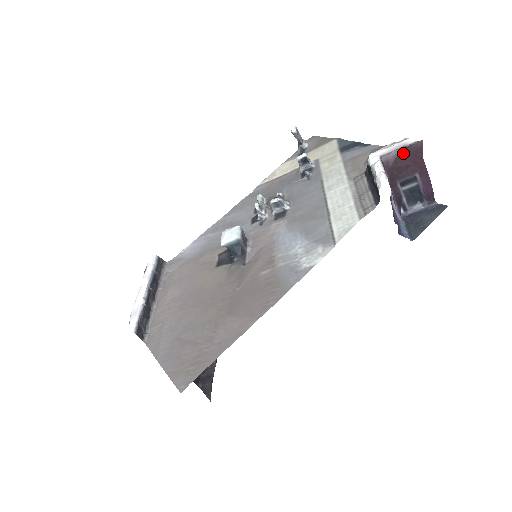
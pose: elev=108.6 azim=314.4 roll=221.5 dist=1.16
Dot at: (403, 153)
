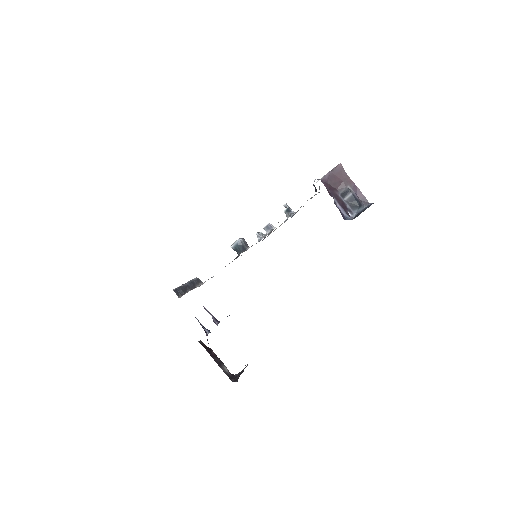
Dot at: (333, 174)
